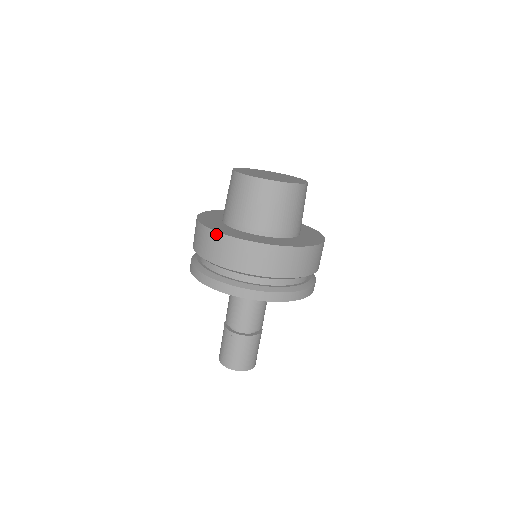
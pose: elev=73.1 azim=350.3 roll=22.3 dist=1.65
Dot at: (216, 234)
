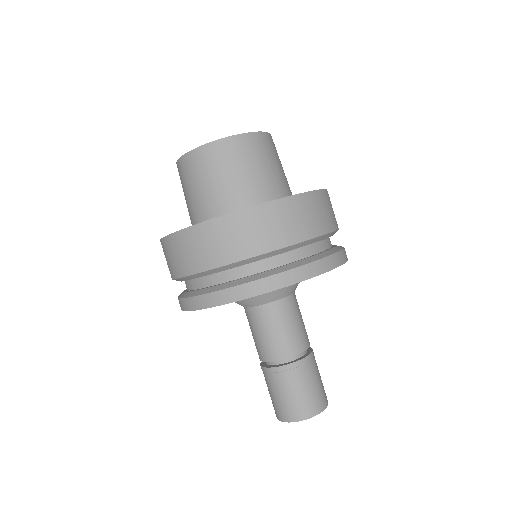
Dot at: (251, 211)
